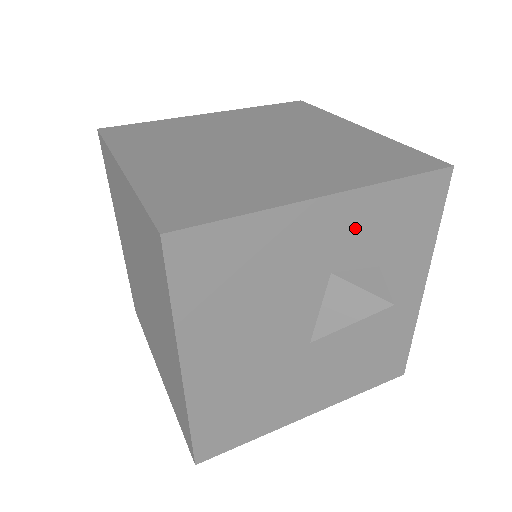
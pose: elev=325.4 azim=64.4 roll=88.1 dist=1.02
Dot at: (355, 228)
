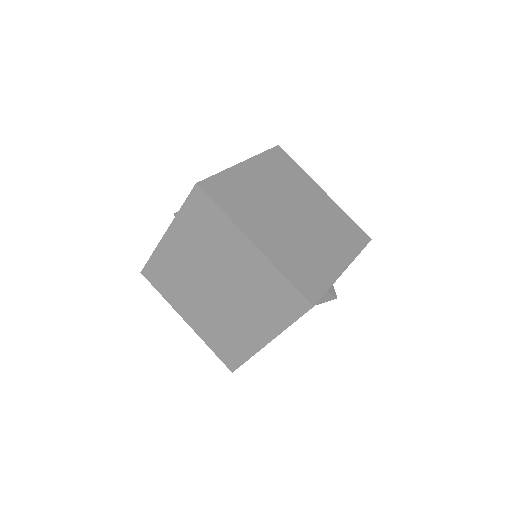
Dot at: occluded
